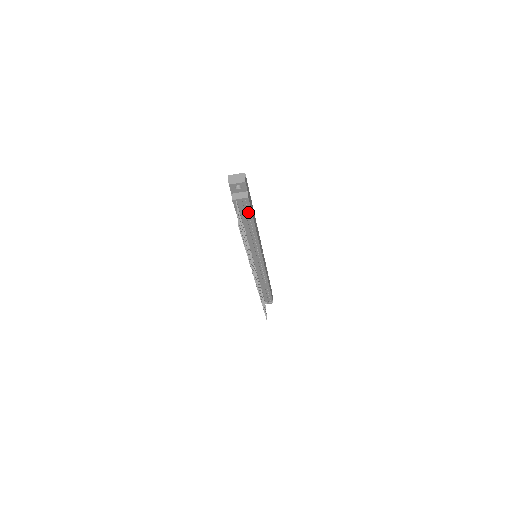
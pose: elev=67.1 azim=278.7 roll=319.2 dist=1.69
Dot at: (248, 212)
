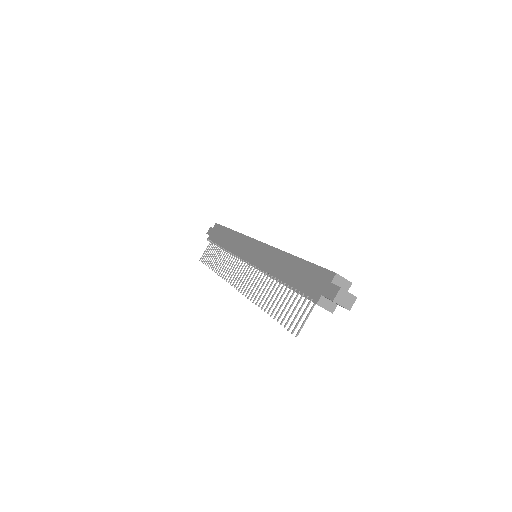
Dot at: occluded
